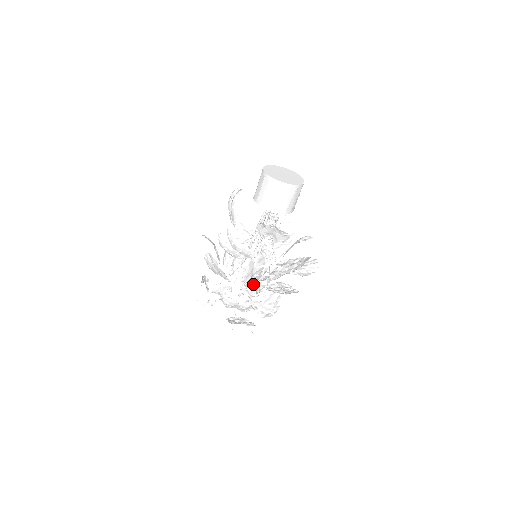
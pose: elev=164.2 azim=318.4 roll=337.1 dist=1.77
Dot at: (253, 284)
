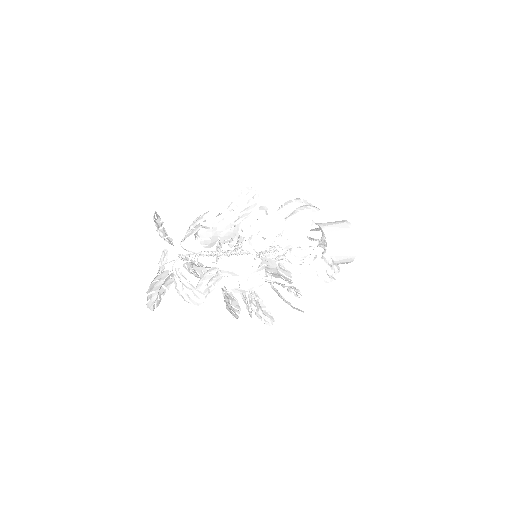
Dot at: (190, 263)
